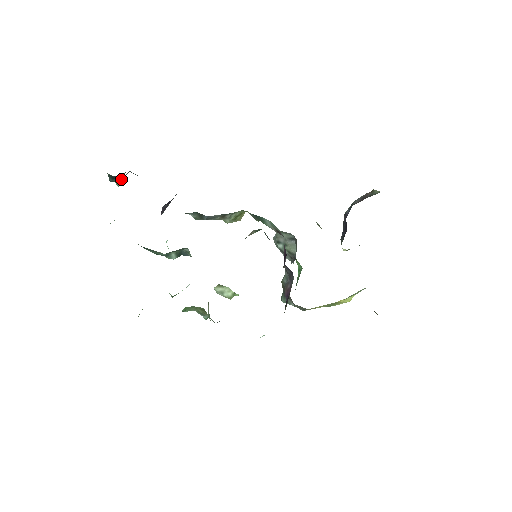
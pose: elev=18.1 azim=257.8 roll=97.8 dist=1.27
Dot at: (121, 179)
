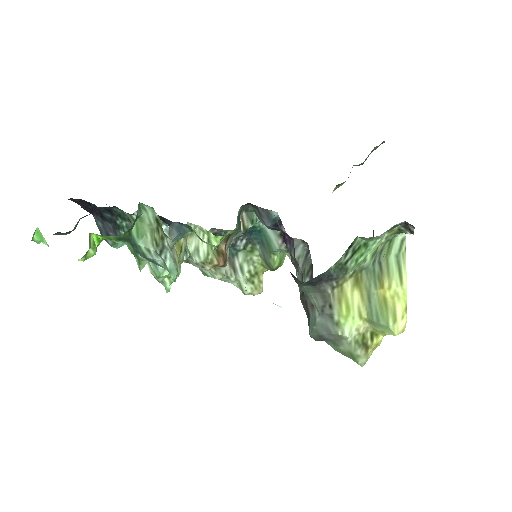
Dot at: occluded
